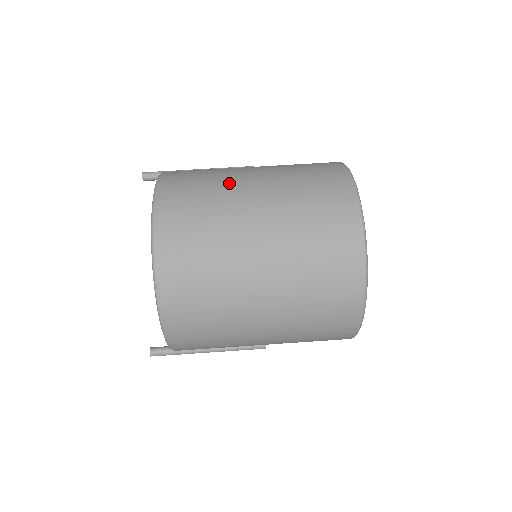
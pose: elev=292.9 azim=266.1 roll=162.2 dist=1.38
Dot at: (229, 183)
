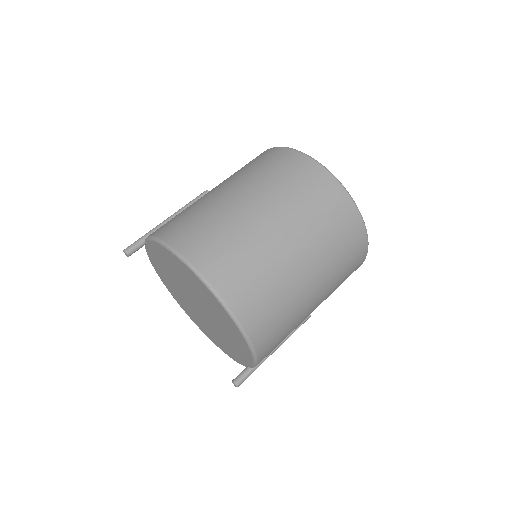
Dot at: (222, 208)
